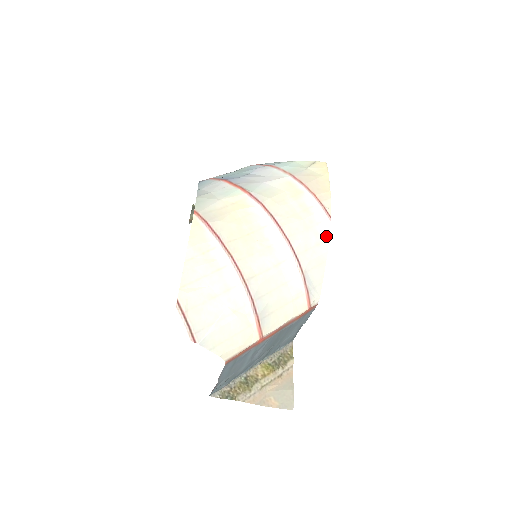
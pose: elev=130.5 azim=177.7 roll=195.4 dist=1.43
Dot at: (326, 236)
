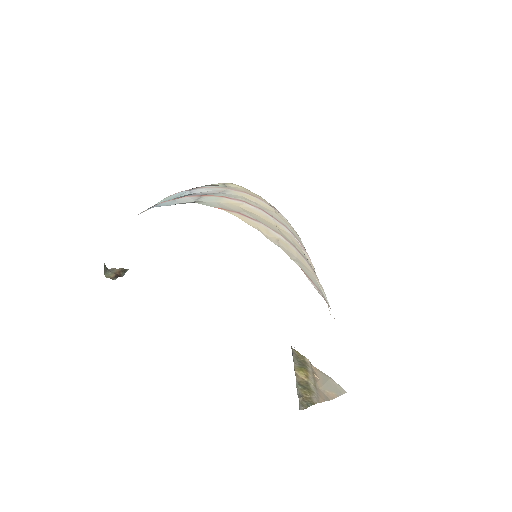
Dot at: (291, 226)
